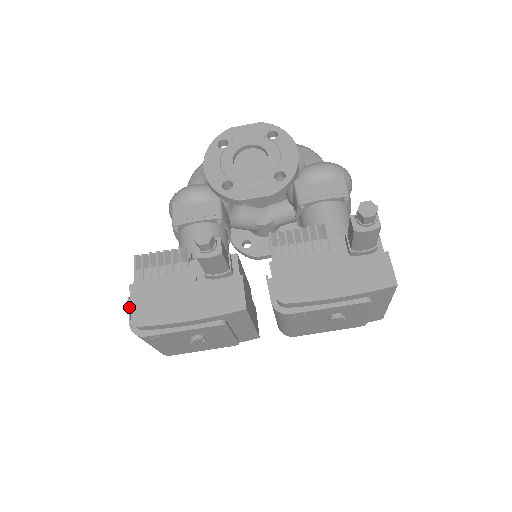
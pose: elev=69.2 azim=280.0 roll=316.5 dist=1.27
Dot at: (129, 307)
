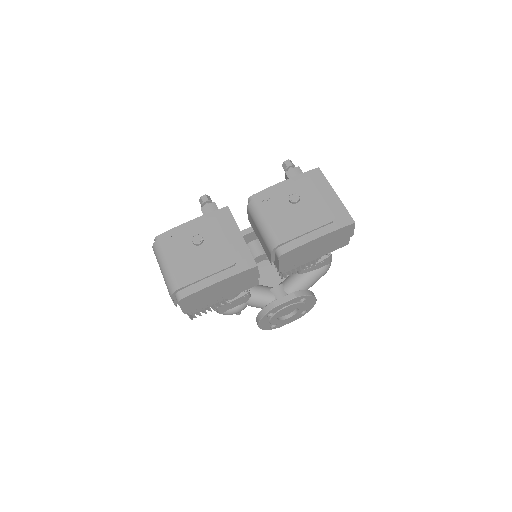
Dot at: occluded
